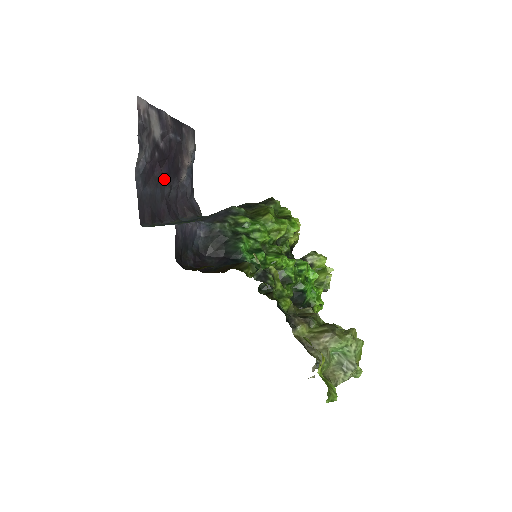
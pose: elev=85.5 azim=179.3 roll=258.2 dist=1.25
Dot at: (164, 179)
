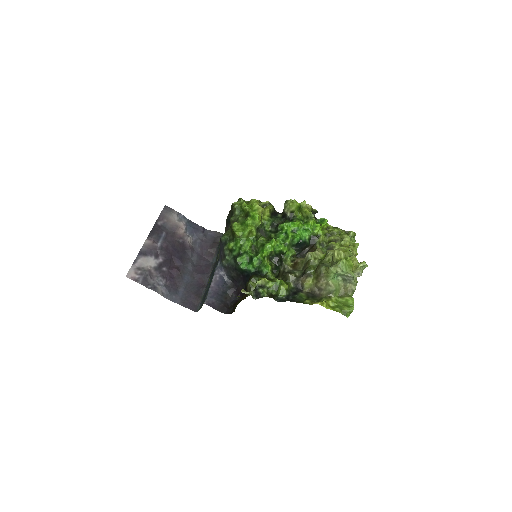
Dot at: (182, 266)
